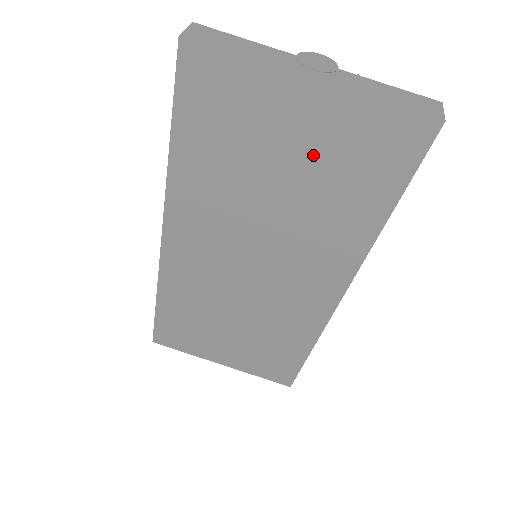
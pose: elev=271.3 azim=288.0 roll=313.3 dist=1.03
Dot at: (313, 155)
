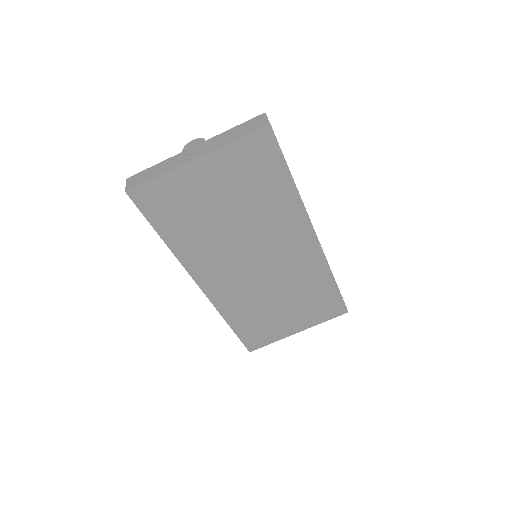
Dot at: (230, 187)
